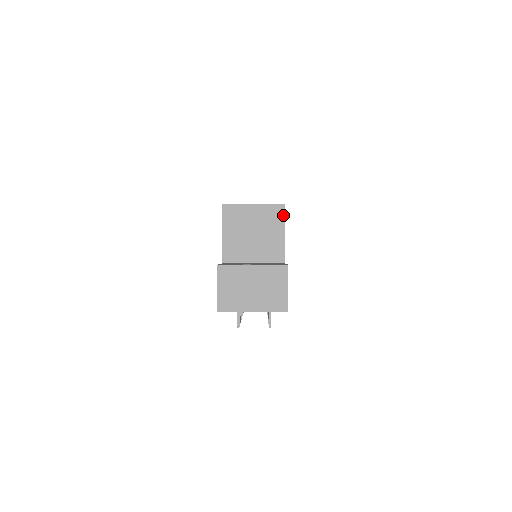
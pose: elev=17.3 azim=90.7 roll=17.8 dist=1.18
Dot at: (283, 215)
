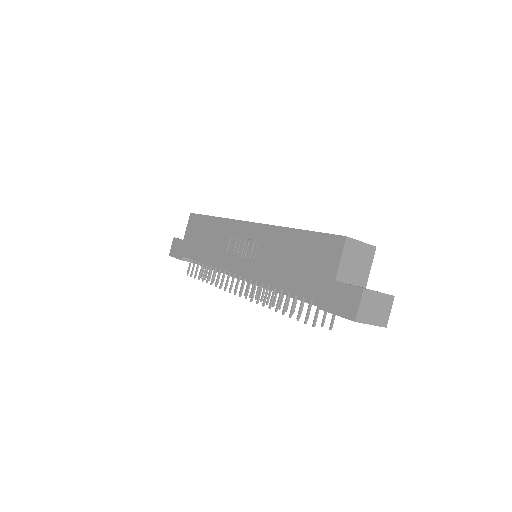
Dot at: (374, 254)
